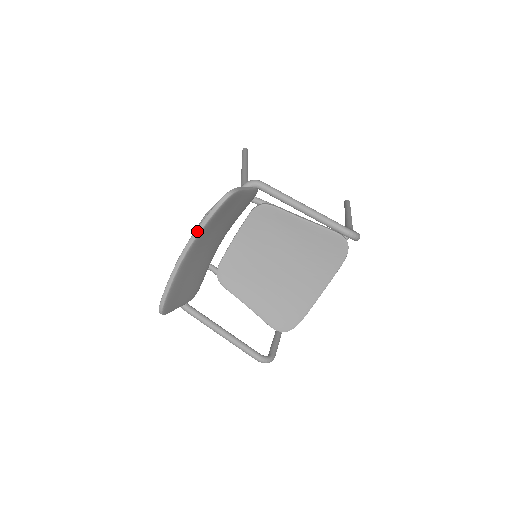
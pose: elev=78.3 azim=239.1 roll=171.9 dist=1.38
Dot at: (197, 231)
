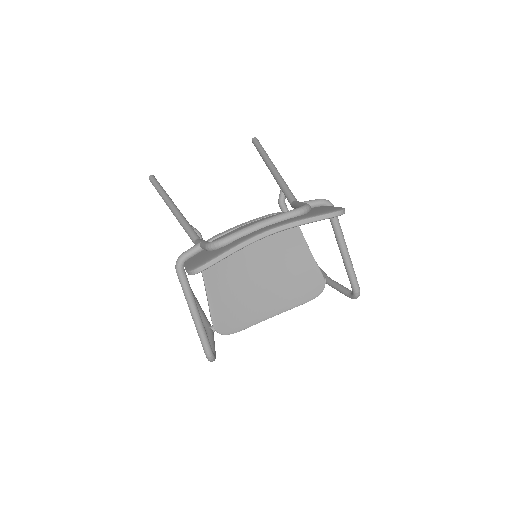
Dot at: (296, 223)
